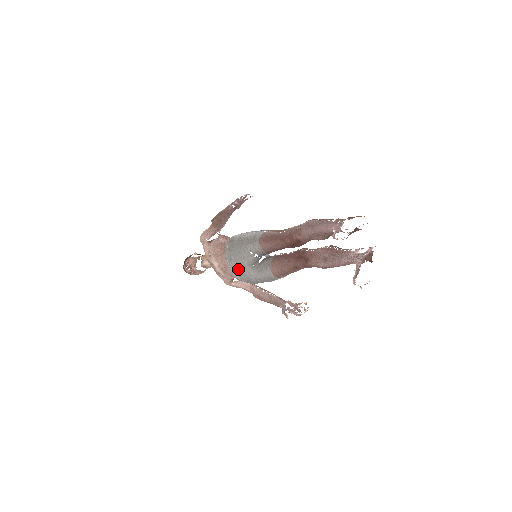
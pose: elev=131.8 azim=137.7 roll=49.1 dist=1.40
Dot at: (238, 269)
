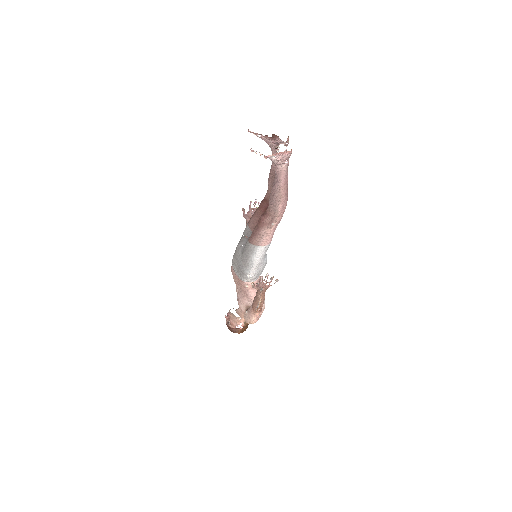
Dot at: (234, 256)
